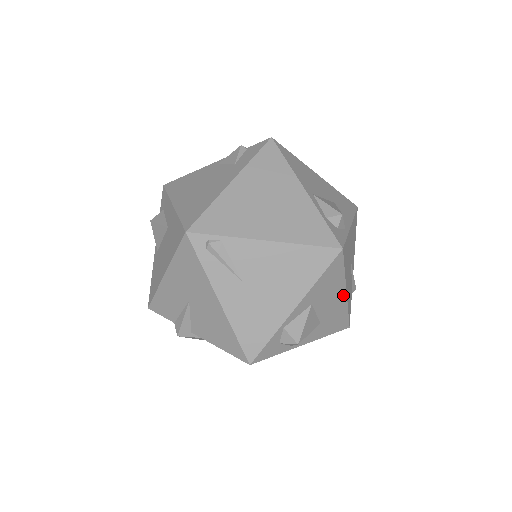
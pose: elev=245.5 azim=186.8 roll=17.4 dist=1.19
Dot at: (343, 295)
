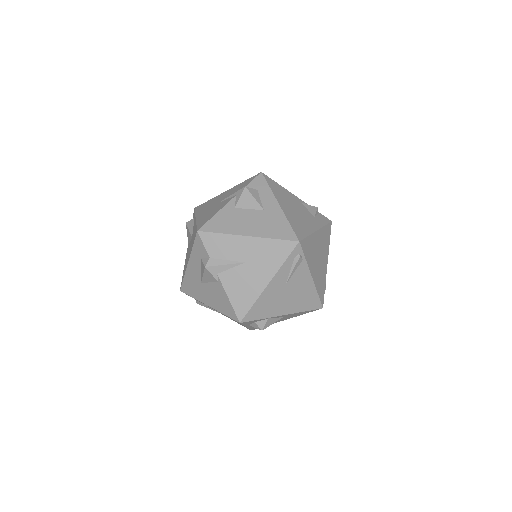
Dot at: occluded
